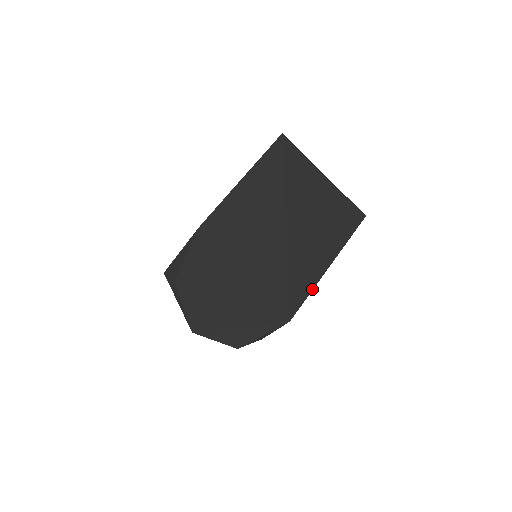
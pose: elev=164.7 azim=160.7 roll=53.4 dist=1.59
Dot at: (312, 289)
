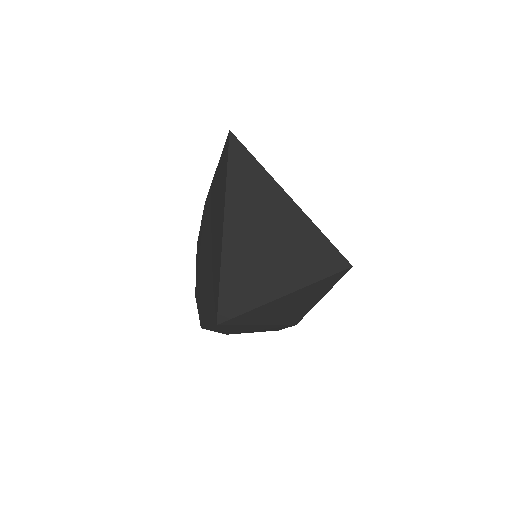
Dot at: (252, 309)
